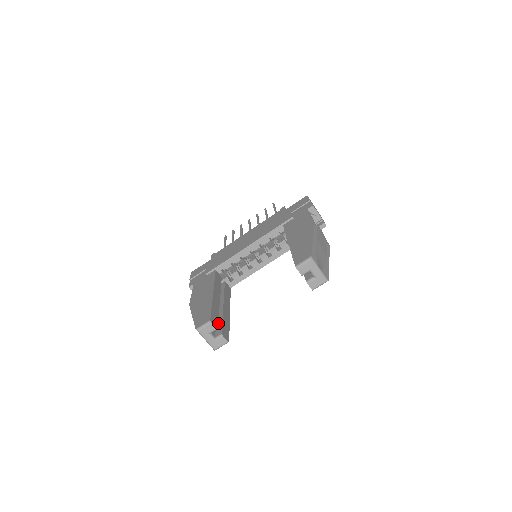
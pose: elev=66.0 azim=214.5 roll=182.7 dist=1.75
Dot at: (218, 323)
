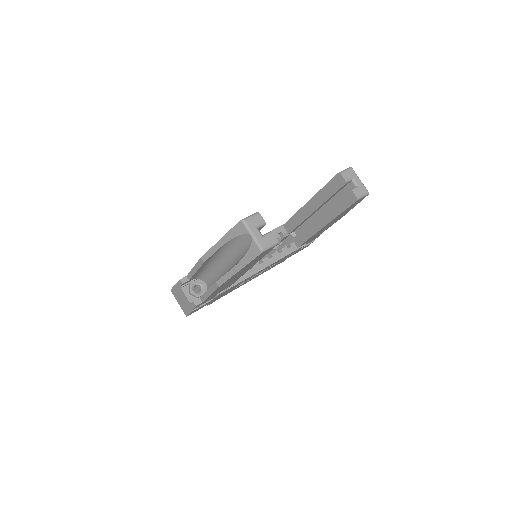
Dot at: occluded
